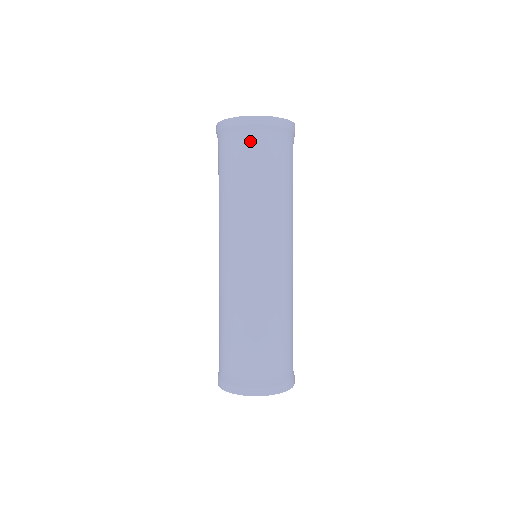
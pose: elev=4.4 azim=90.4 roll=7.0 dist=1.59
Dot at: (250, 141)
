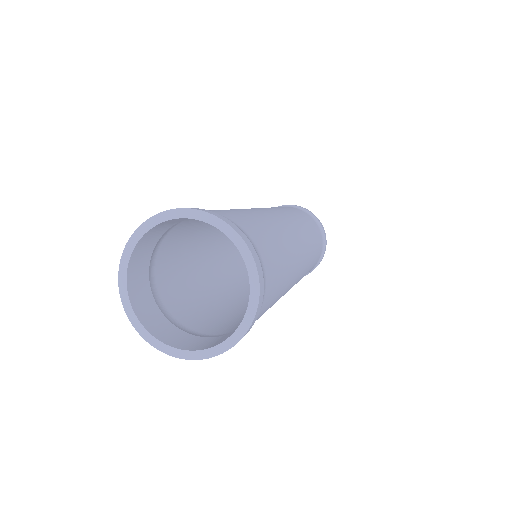
Dot at: occluded
